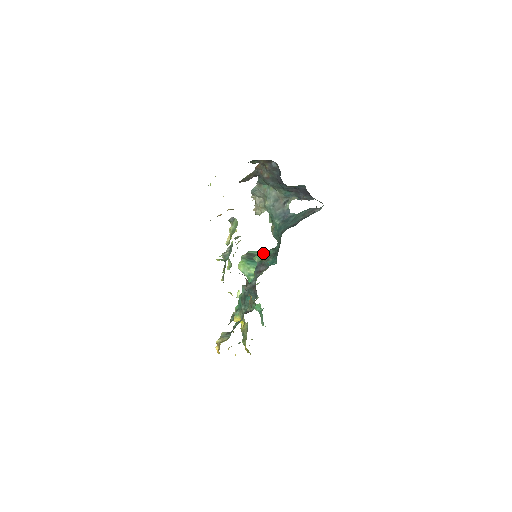
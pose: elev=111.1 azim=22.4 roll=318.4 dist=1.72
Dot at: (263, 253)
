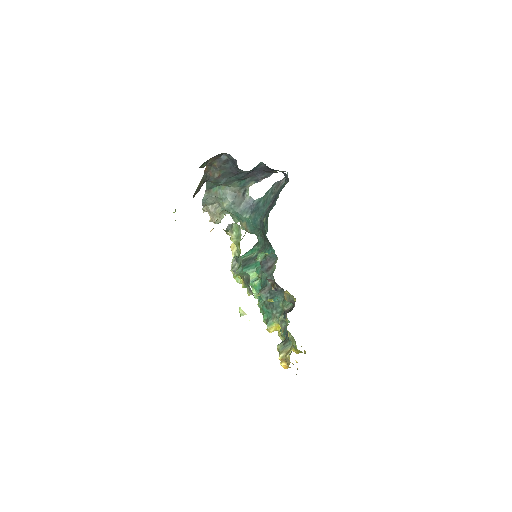
Dot at: (250, 254)
